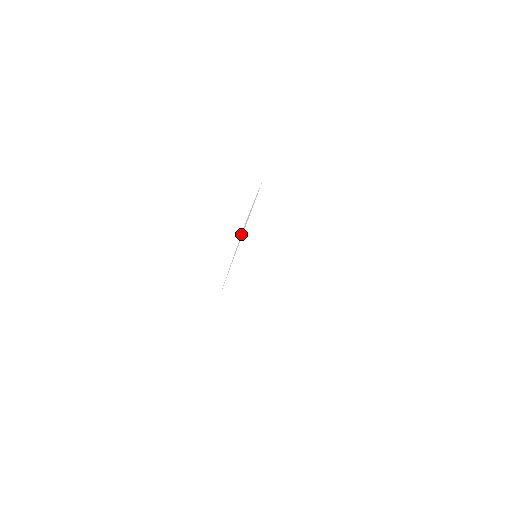
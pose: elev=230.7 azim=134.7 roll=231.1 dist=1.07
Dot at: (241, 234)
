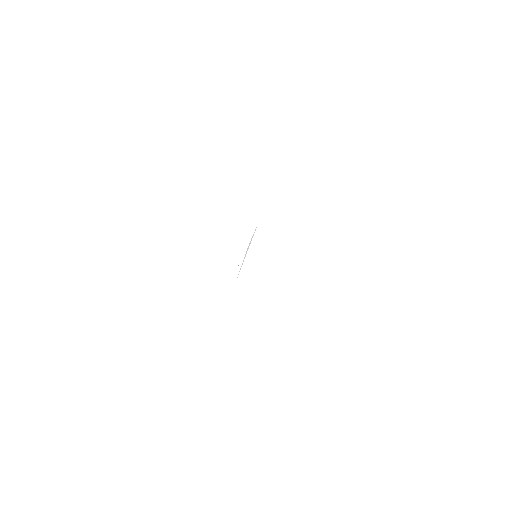
Dot at: (246, 251)
